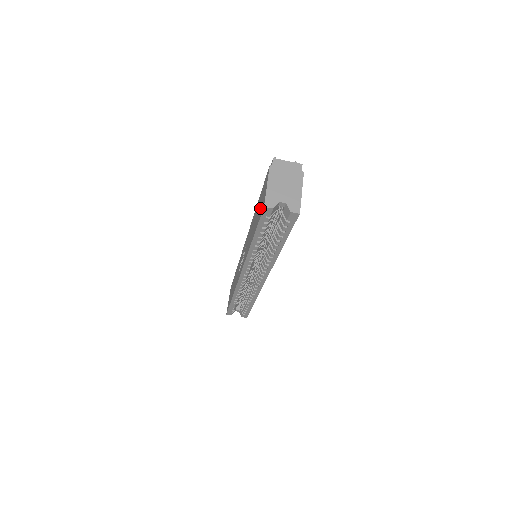
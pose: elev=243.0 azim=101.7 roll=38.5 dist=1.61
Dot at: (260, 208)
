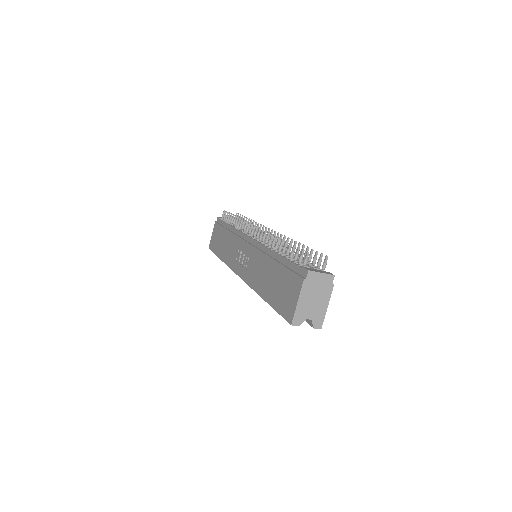
Dot at: (283, 299)
